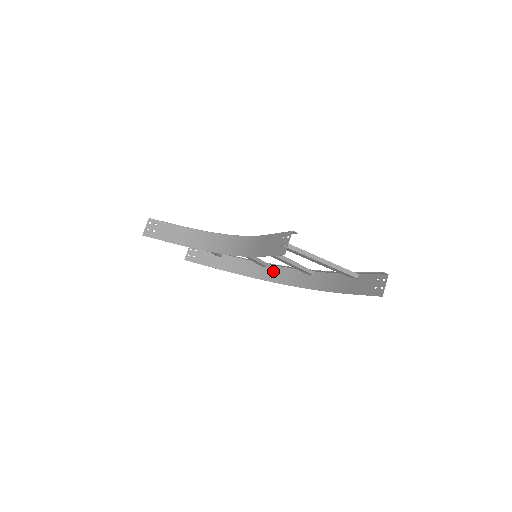
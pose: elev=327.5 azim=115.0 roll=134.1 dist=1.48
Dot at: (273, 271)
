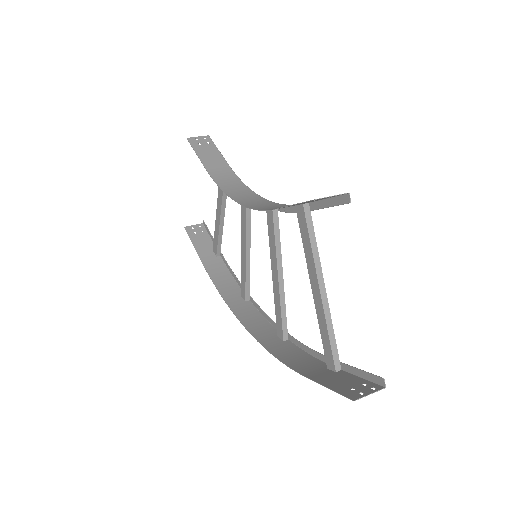
Dot at: (247, 308)
